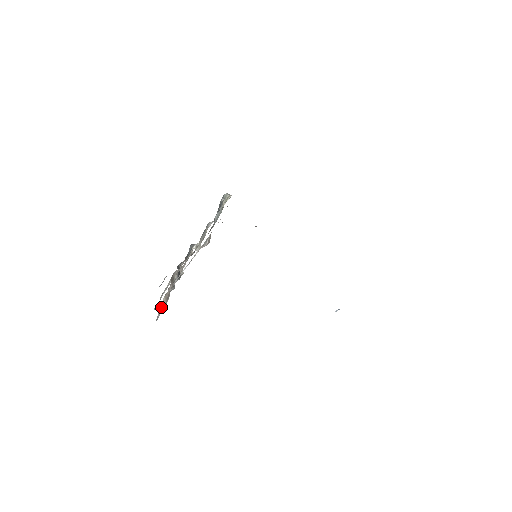
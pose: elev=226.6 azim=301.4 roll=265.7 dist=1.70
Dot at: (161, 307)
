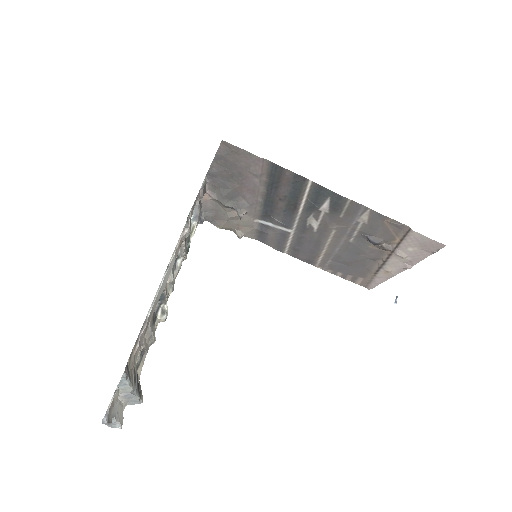
Dot at: (127, 369)
